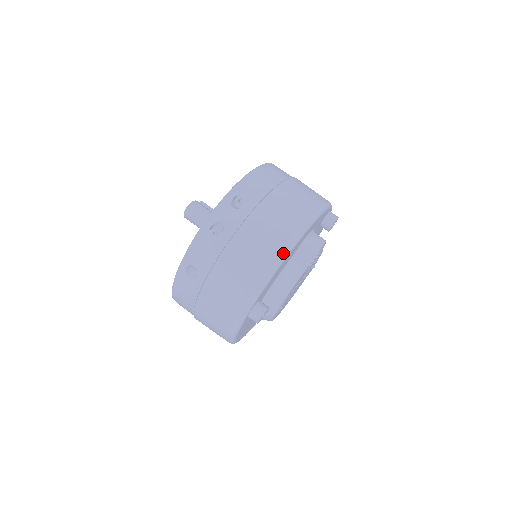
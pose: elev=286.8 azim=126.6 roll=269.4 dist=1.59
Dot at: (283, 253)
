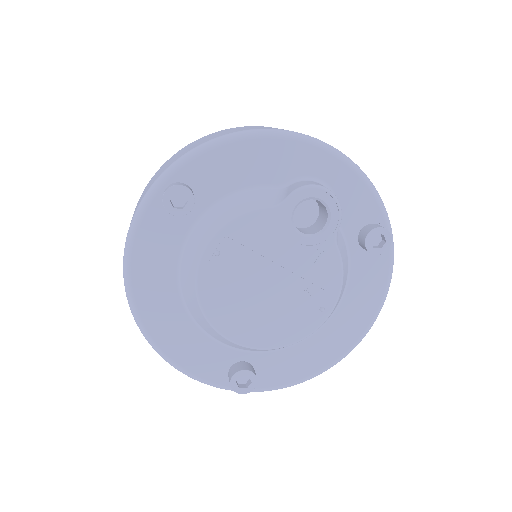
Dot at: (258, 129)
